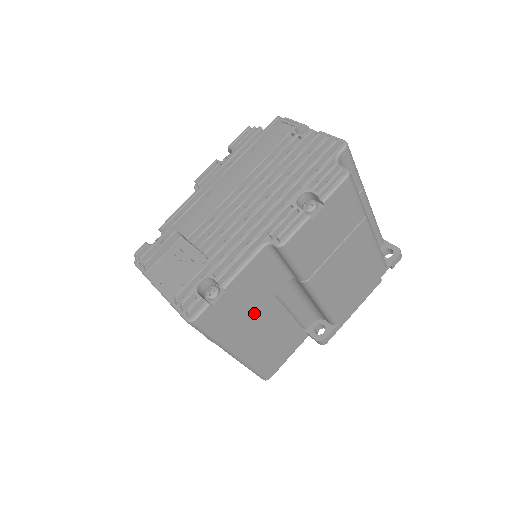
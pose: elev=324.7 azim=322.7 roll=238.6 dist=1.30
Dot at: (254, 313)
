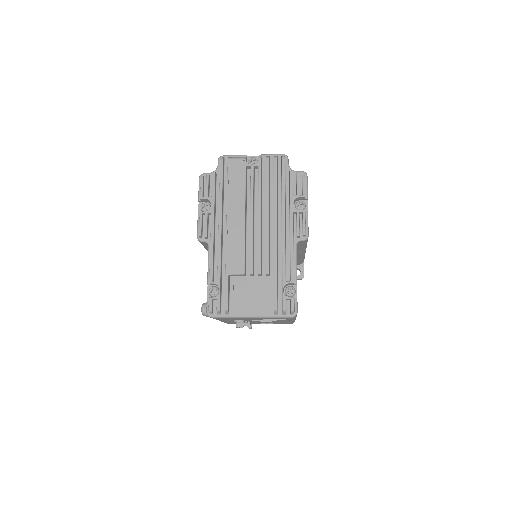
Dot at: occluded
